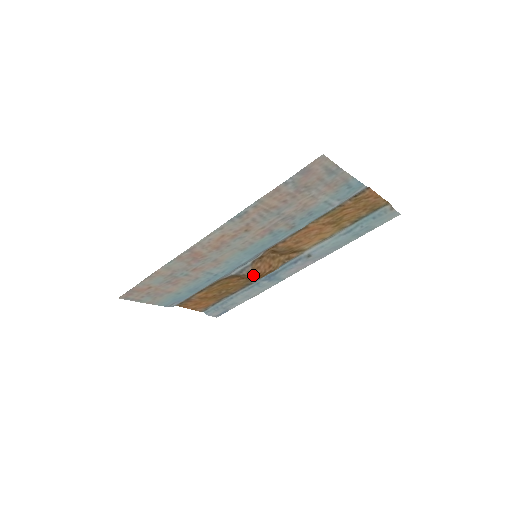
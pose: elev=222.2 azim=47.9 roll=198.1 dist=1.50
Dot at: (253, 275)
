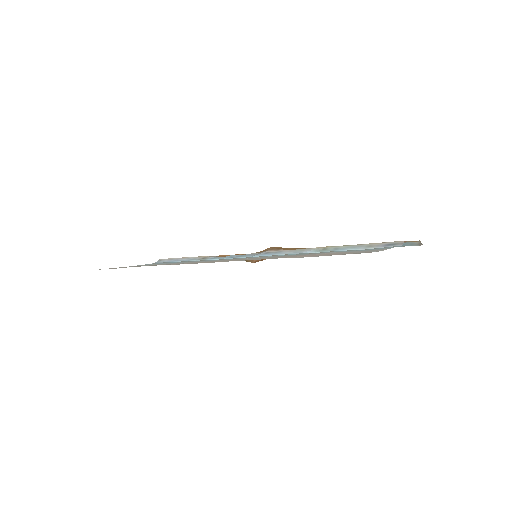
Dot at: (249, 261)
